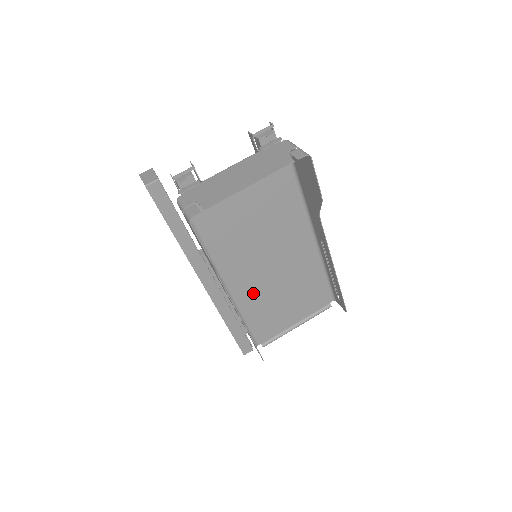
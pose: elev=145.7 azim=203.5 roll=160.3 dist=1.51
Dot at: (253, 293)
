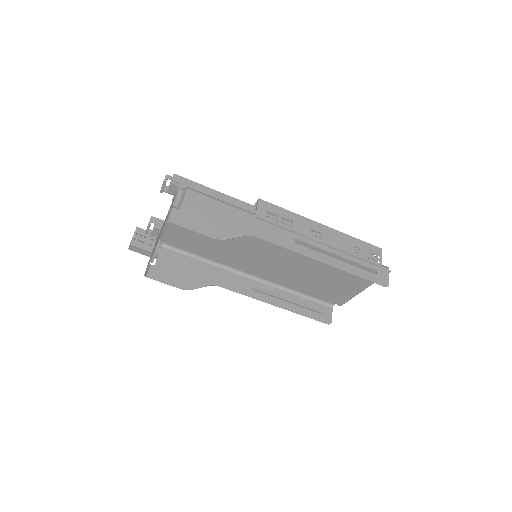
Dot at: (285, 276)
